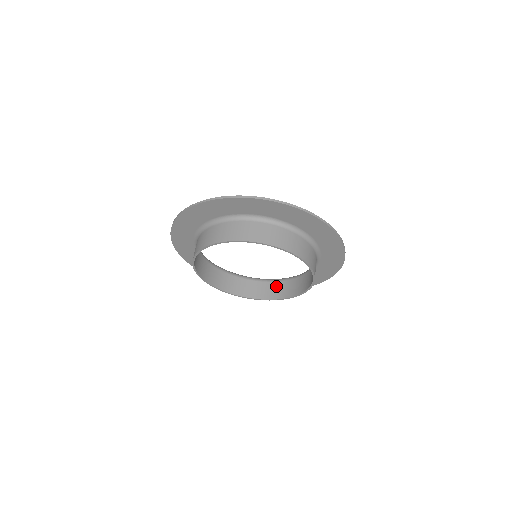
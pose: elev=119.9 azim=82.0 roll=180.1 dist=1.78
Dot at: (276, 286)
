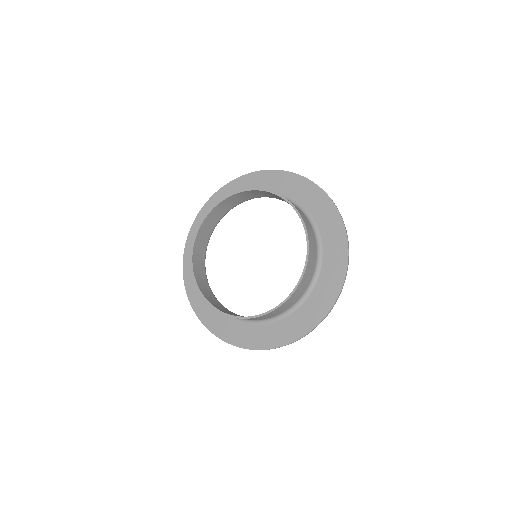
Dot at: occluded
